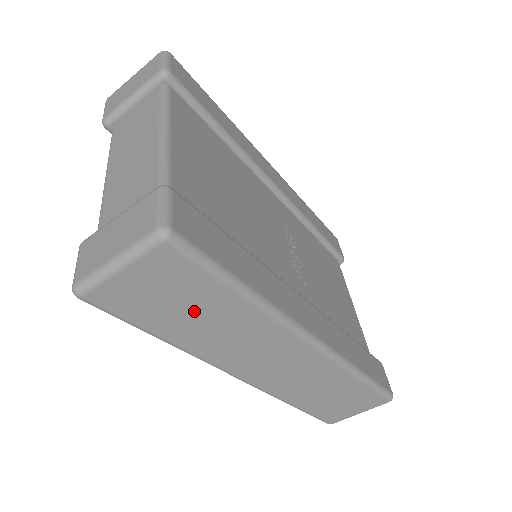
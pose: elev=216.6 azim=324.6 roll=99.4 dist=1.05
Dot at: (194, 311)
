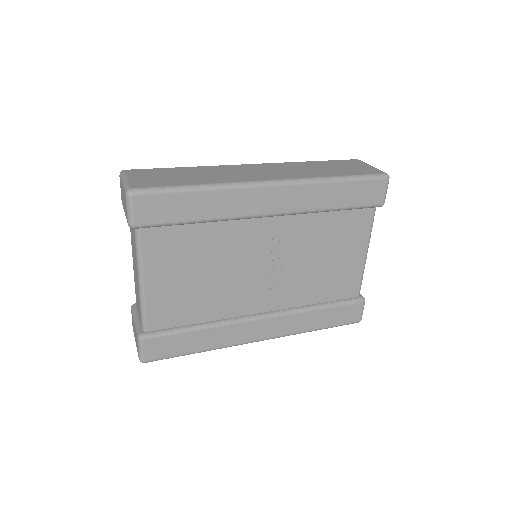
Dot at: occluded
